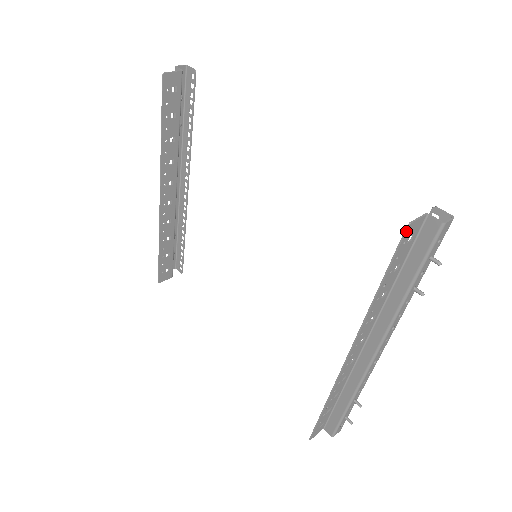
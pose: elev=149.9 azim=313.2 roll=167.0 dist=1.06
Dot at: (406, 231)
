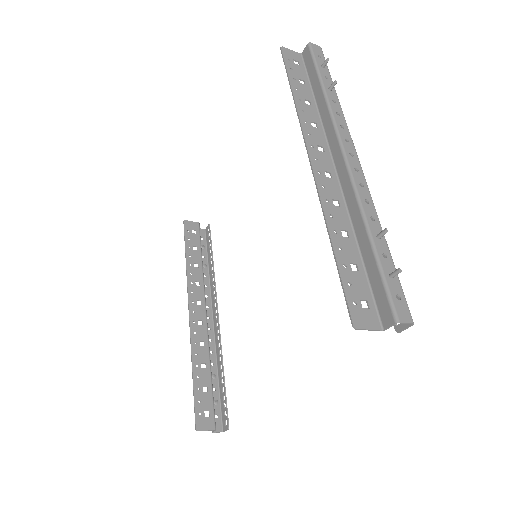
Dot at: (281, 50)
